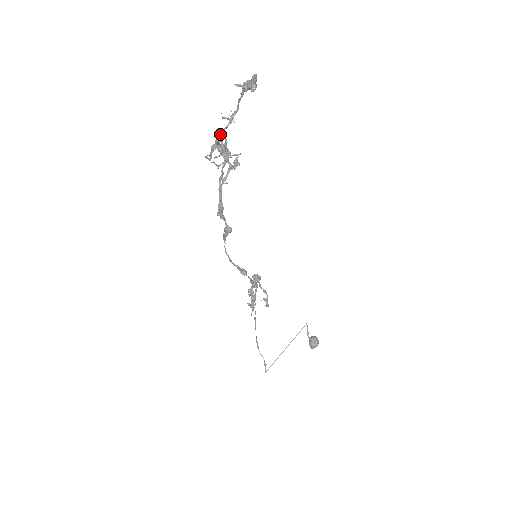
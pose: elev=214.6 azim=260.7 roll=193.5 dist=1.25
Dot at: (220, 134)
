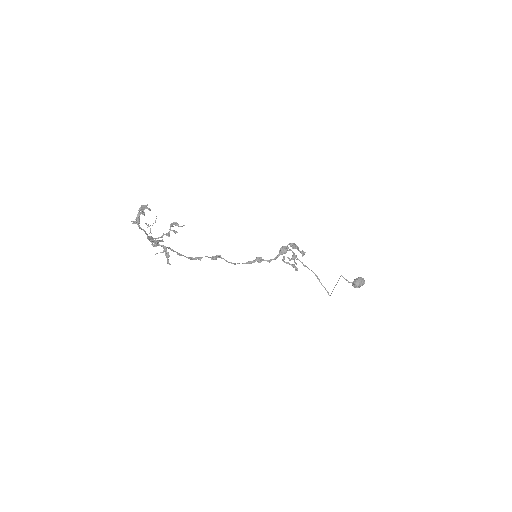
Dot at: (149, 239)
